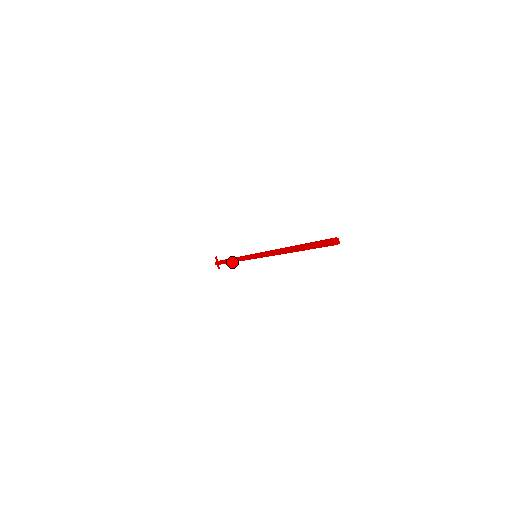
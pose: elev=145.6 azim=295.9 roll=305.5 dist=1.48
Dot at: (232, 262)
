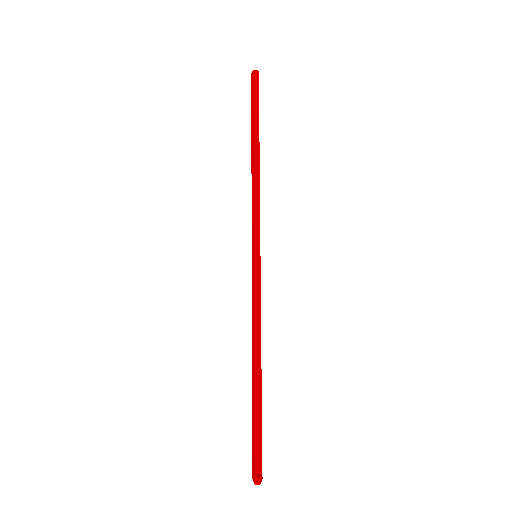
Dot at: (253, 360)
